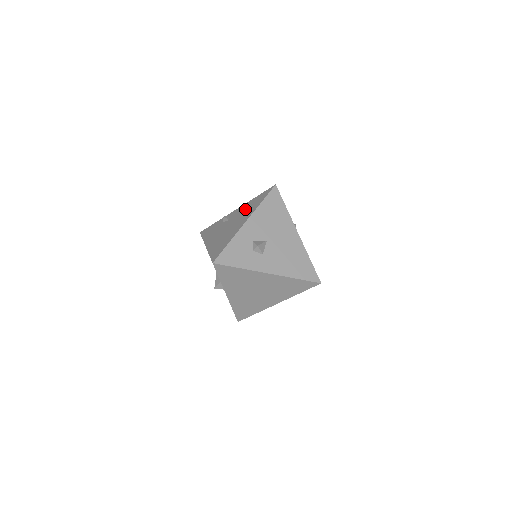
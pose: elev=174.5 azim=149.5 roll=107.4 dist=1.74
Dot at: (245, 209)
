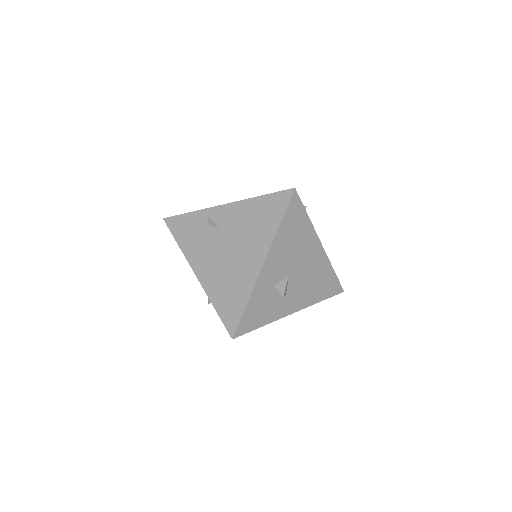
Dot at: (248, 222)
